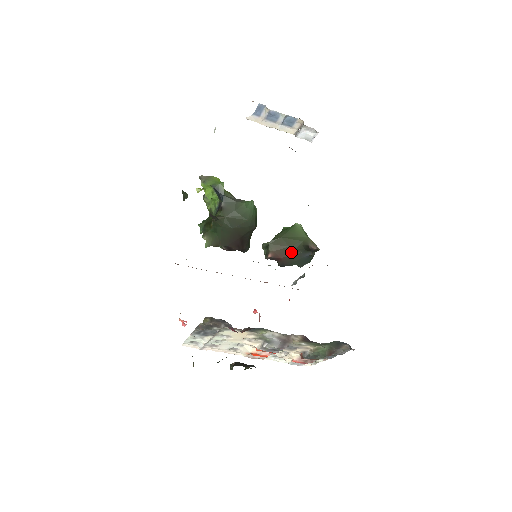
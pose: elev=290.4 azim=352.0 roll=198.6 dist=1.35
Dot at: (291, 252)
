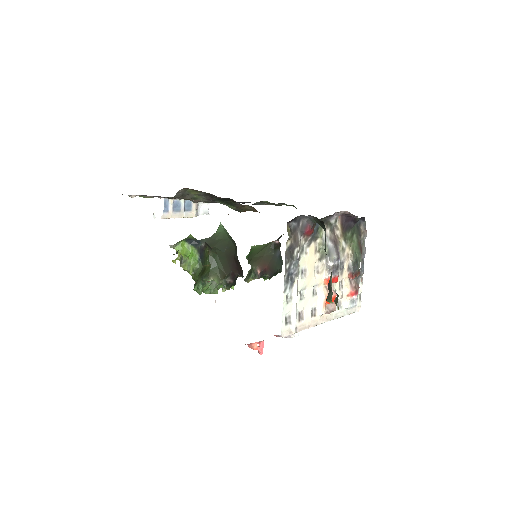
Dot at: (268, 259)
